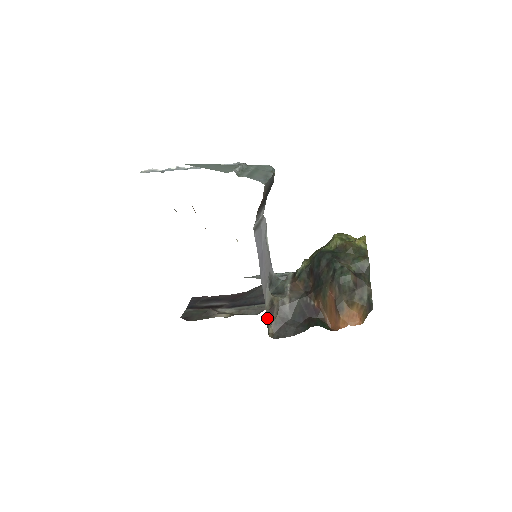
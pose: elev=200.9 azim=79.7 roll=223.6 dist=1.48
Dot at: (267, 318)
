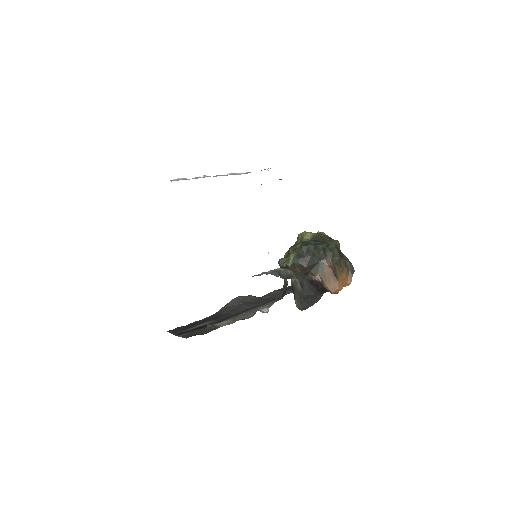
Dot at: occluded
